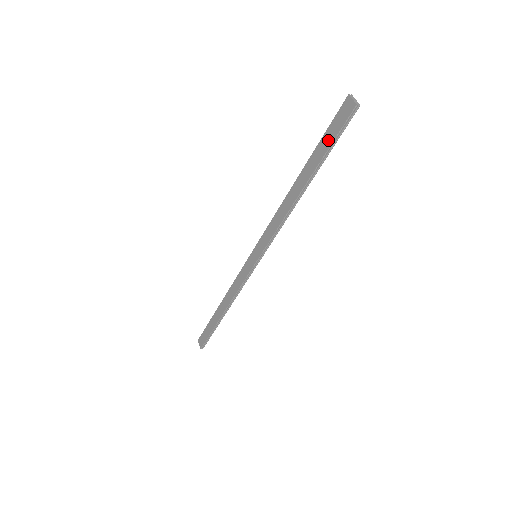
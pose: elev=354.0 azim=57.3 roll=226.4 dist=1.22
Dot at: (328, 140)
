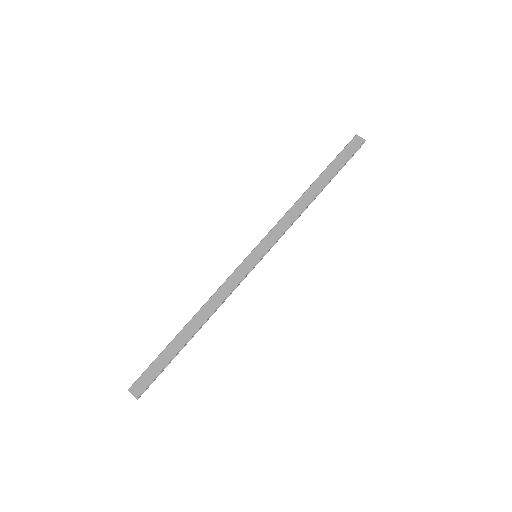
Dot at: (342, 159)
